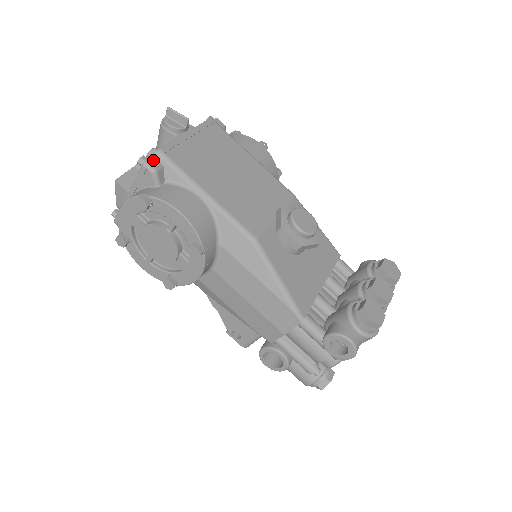
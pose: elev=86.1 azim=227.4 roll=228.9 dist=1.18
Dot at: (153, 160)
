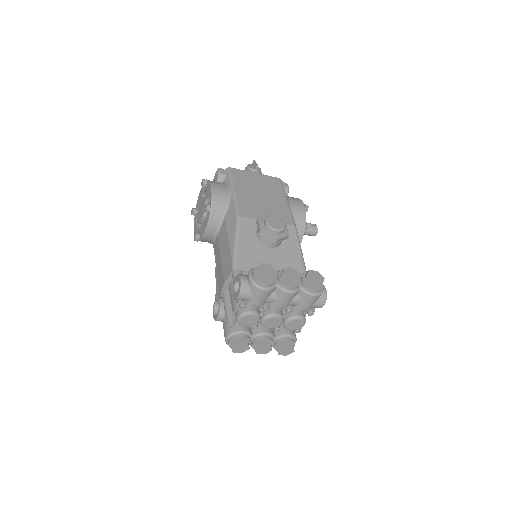
Dot at: (223, 170)
